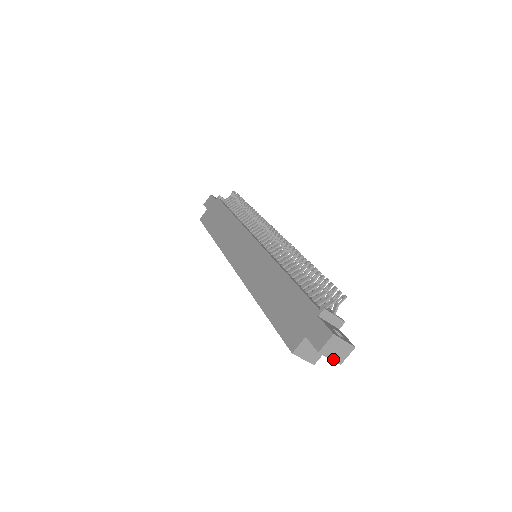
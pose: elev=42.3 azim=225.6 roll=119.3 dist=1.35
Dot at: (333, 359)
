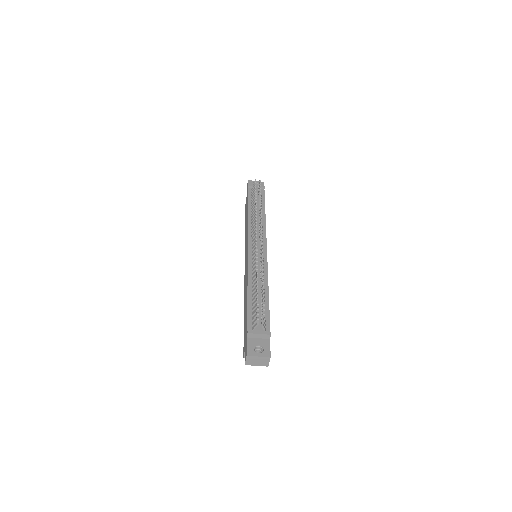
Dot at: (260, 365)
